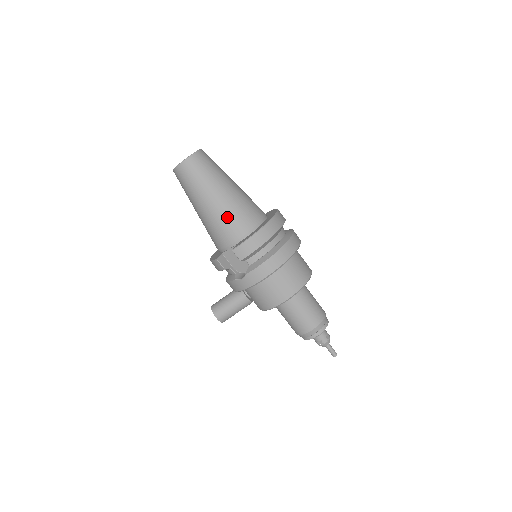
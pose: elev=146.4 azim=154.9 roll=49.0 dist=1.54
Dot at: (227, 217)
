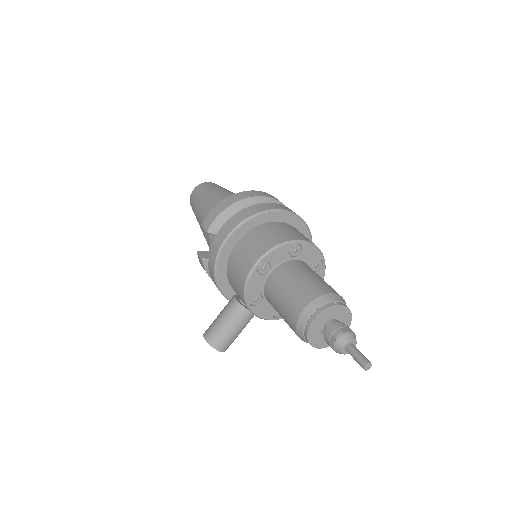
Dot at: occluded
